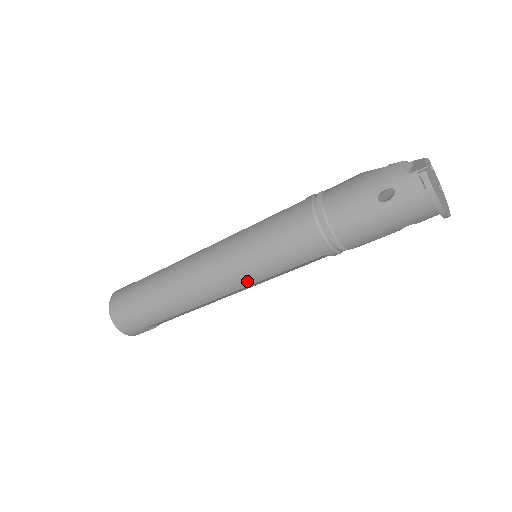
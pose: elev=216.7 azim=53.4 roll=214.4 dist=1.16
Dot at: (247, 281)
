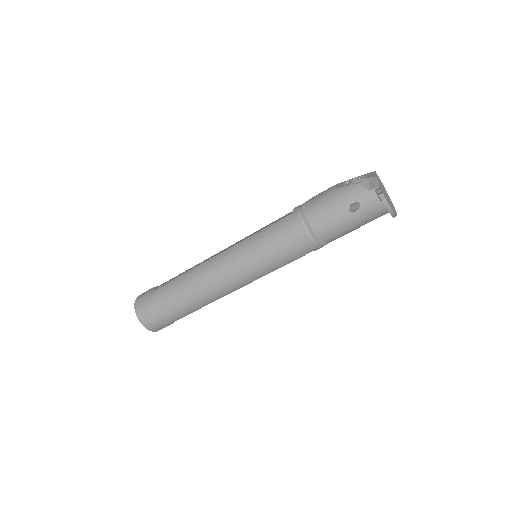
Dot at: (255, 277)
